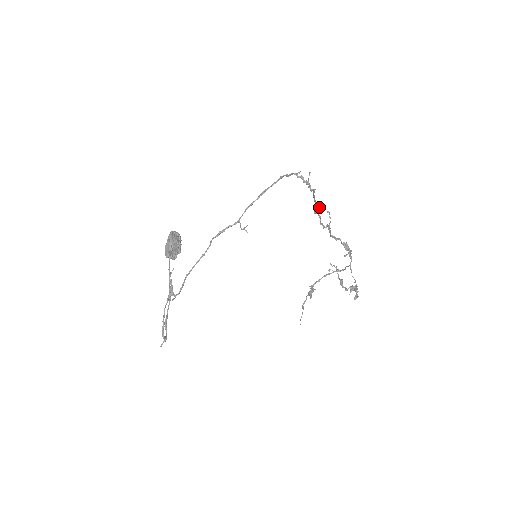
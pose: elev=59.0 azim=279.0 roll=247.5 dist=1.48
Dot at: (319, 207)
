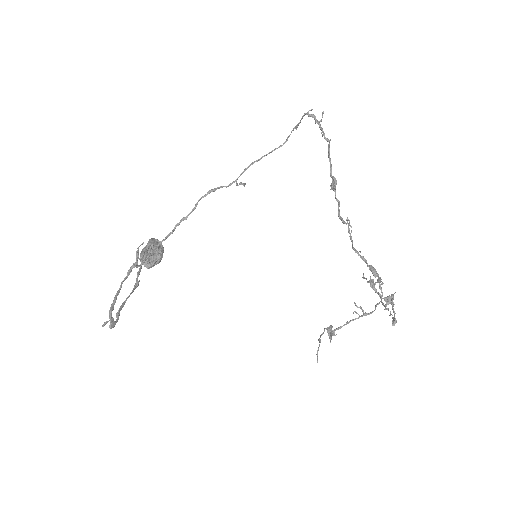
Dot at: (336, 182)
